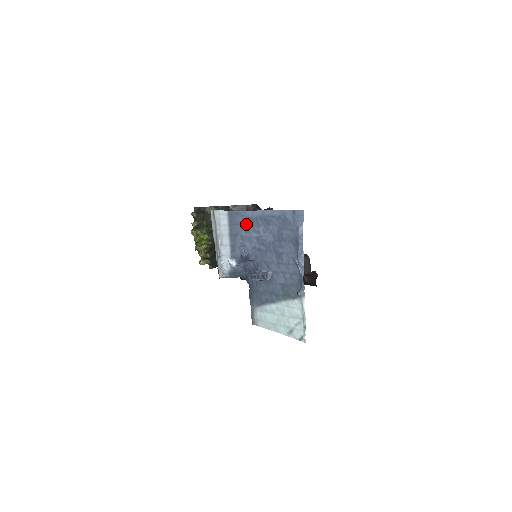
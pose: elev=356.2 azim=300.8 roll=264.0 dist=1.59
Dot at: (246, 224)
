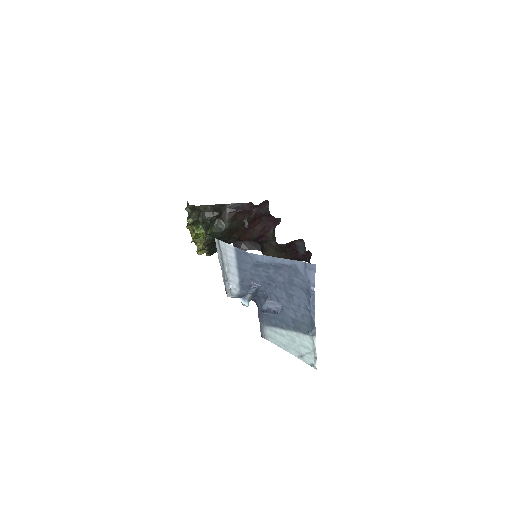
Dot at: (256, 266)
